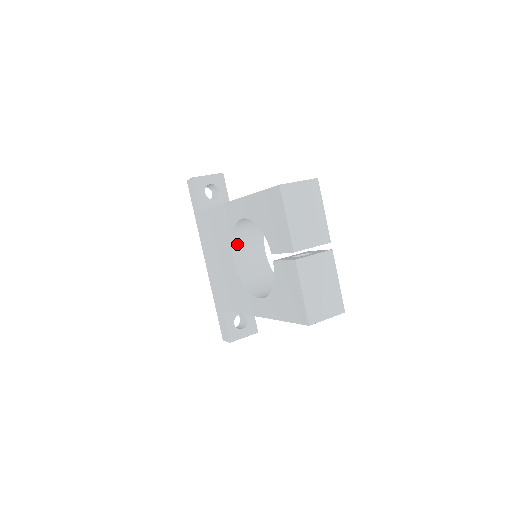
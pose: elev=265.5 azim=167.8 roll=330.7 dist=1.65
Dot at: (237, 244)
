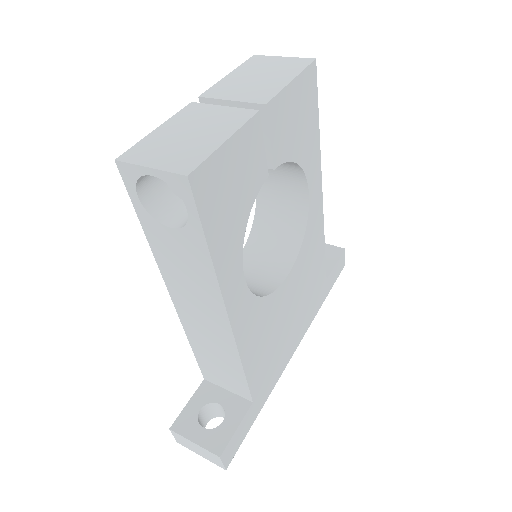
Dot at: (253, 247)
